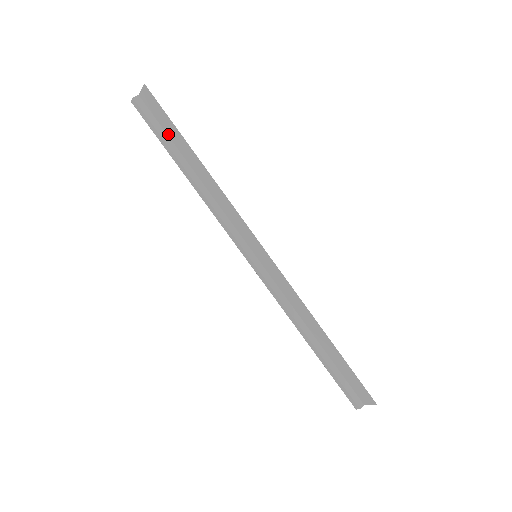
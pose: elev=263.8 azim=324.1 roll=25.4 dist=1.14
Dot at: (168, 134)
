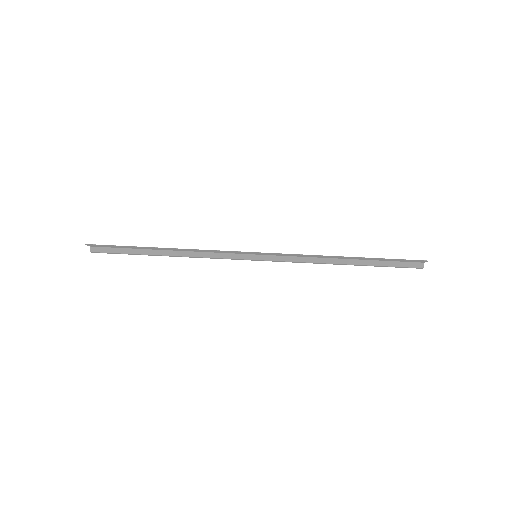
Dot at: (129, 248)
